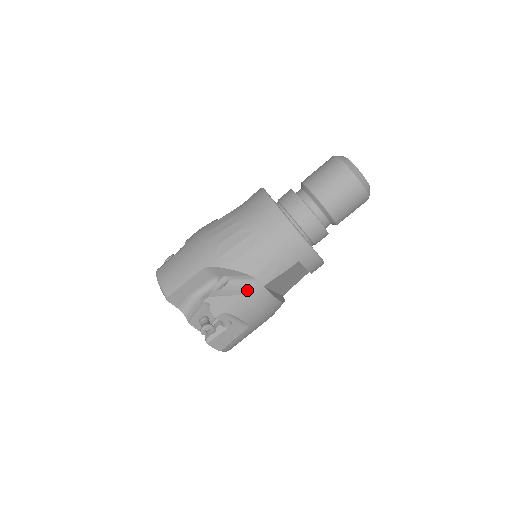
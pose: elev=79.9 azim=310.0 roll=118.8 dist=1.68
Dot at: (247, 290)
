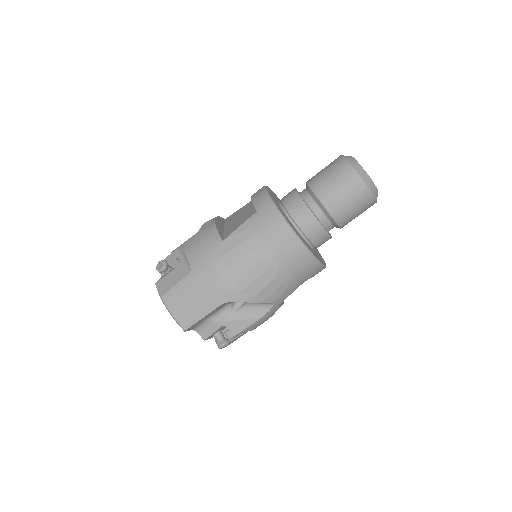
Dot at: (265, 313)
